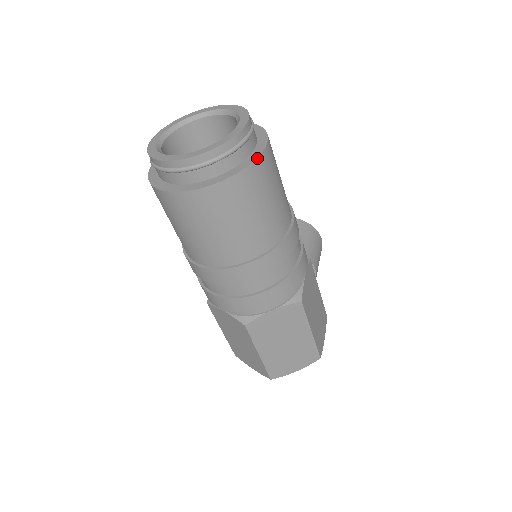
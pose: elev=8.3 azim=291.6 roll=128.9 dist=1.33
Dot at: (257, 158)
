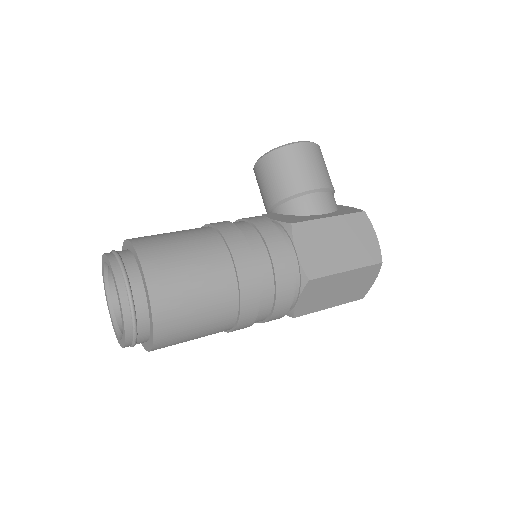
Dot at: (150, 305)
